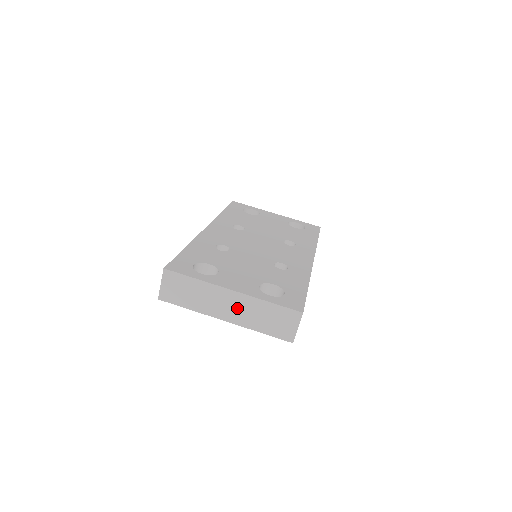
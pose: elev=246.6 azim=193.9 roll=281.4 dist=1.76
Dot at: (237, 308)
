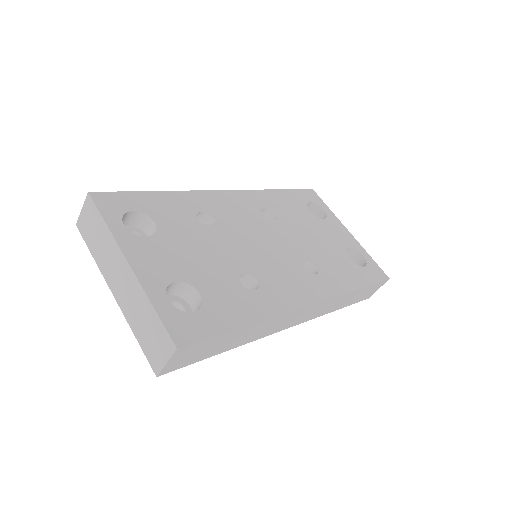
Dot at: (126, 288)
